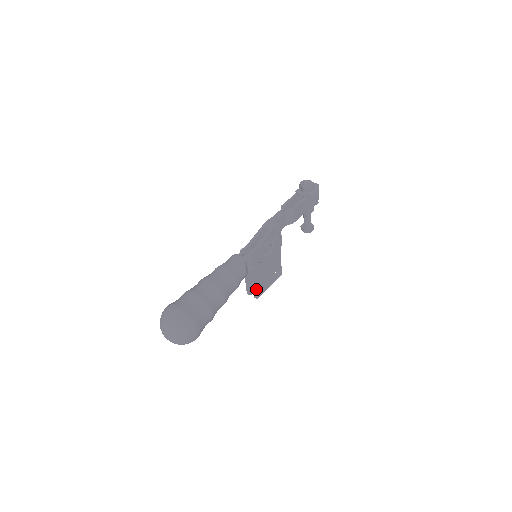
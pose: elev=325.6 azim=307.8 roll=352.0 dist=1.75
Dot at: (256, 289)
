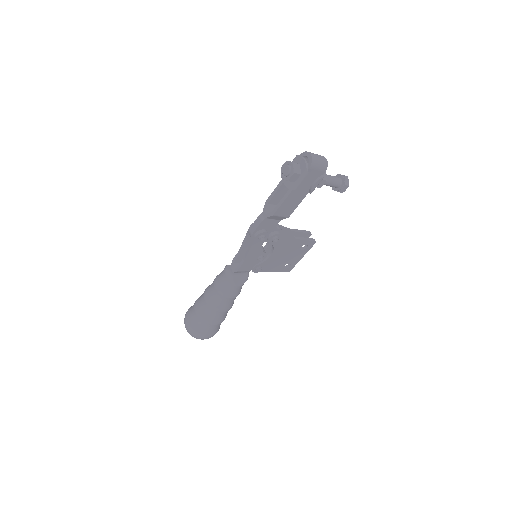
Dot at: (279, 271)
